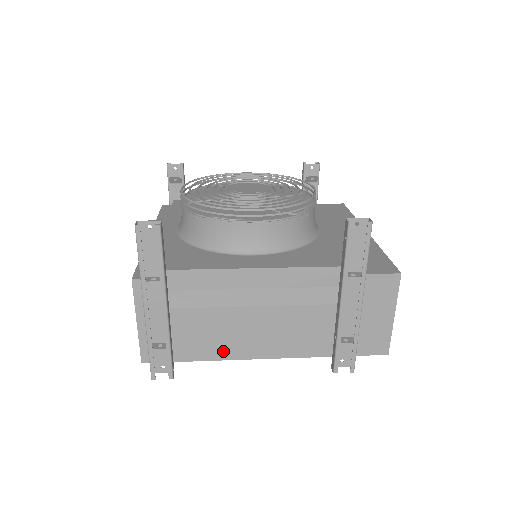
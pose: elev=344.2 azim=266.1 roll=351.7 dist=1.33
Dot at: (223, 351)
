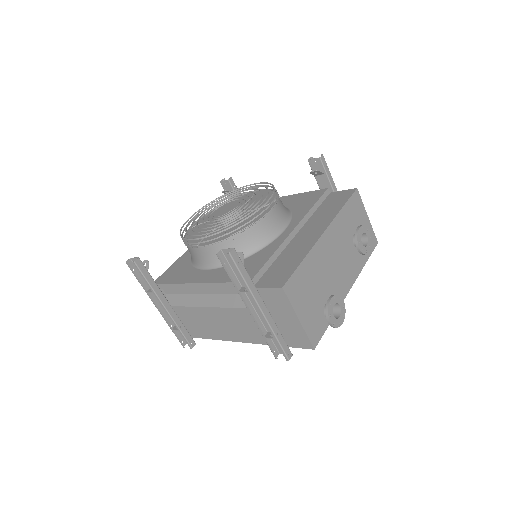
Dot at: (211, 334)
